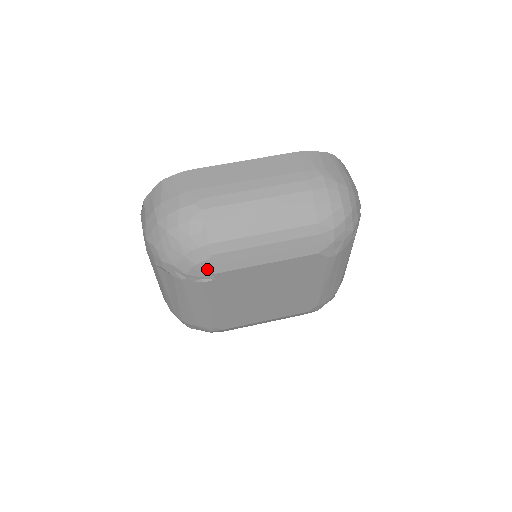
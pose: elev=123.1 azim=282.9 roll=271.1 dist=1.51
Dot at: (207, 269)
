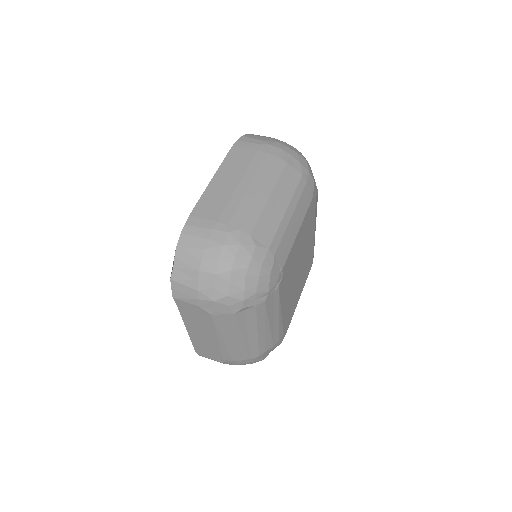
Dot at: (276, 271)
